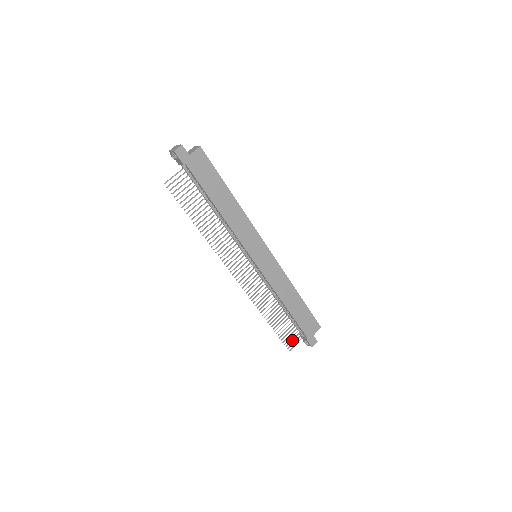
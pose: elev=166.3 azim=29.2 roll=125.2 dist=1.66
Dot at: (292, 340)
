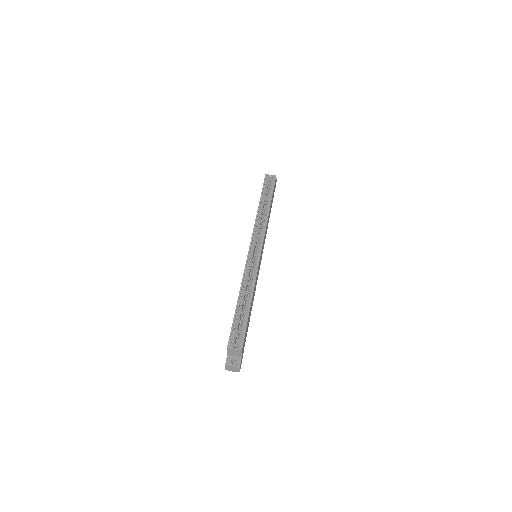
Dot at: occluded
